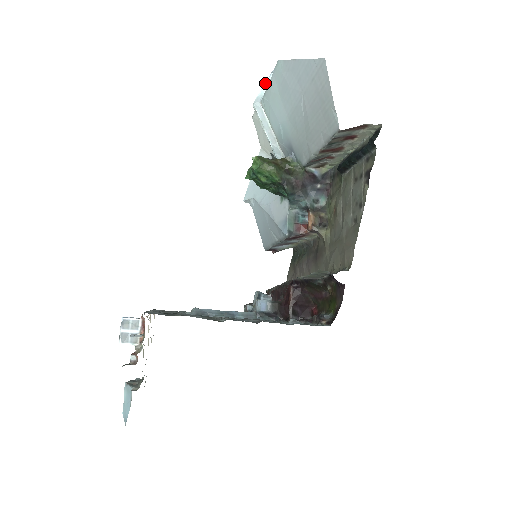
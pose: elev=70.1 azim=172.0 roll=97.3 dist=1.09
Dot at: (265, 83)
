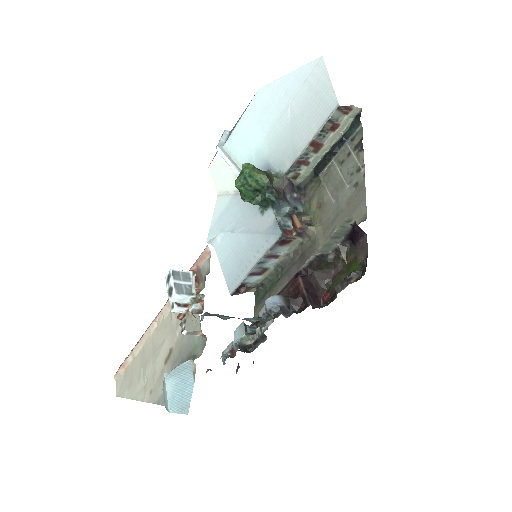
Dot at: (220, 138)
